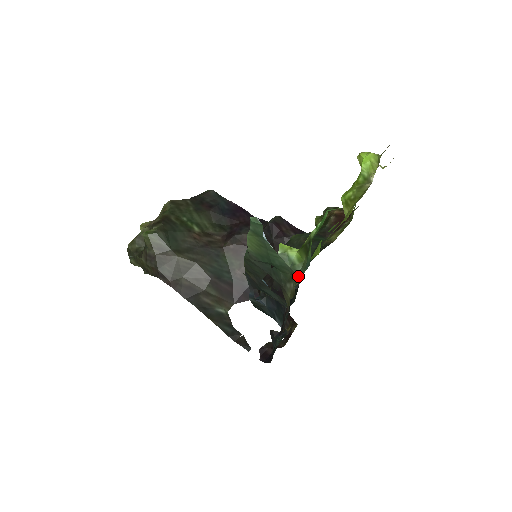
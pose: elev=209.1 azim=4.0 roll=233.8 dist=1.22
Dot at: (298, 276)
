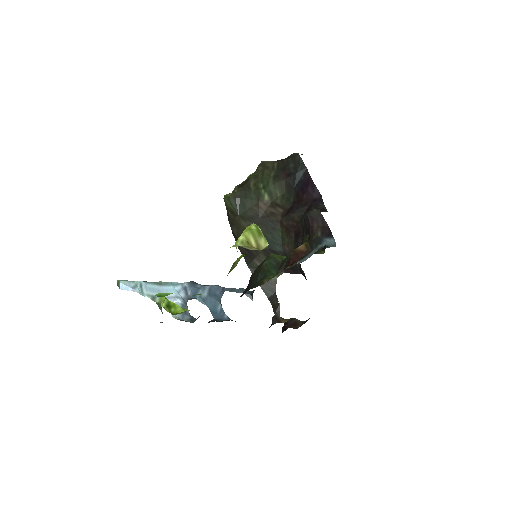
Dot at: occluded
